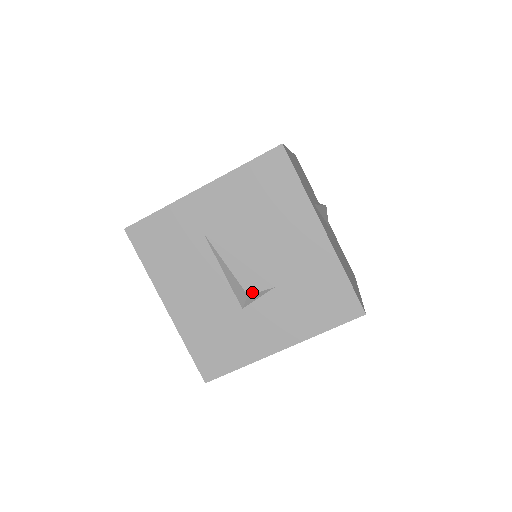
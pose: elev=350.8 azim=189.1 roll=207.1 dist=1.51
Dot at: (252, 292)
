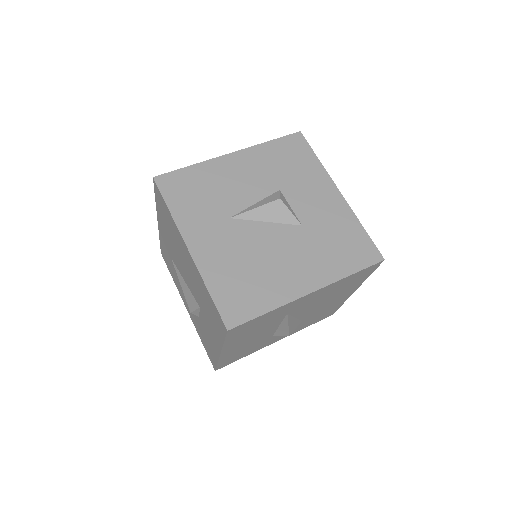
Dot at: occluded
